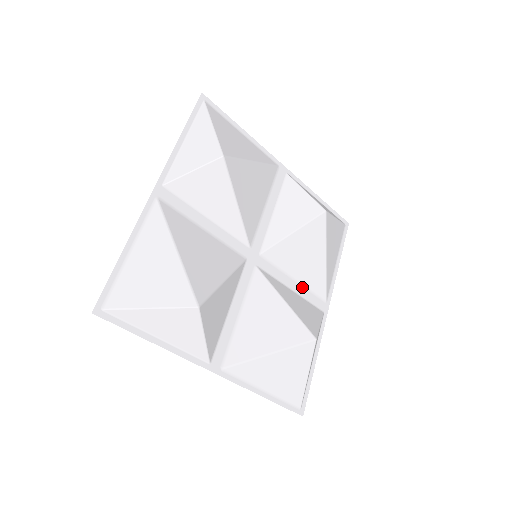
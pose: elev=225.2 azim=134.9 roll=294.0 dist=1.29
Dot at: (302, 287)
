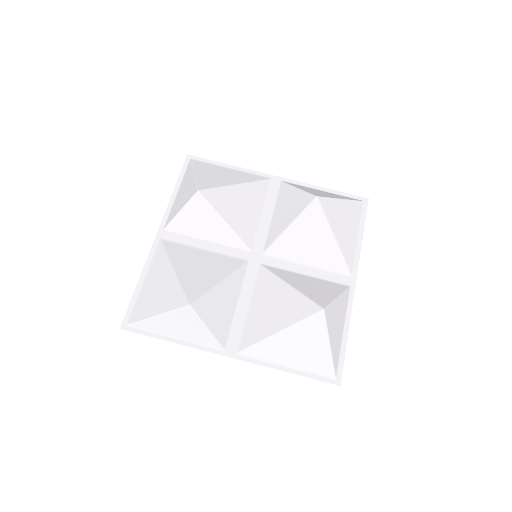
Dot at: (317, 270)
